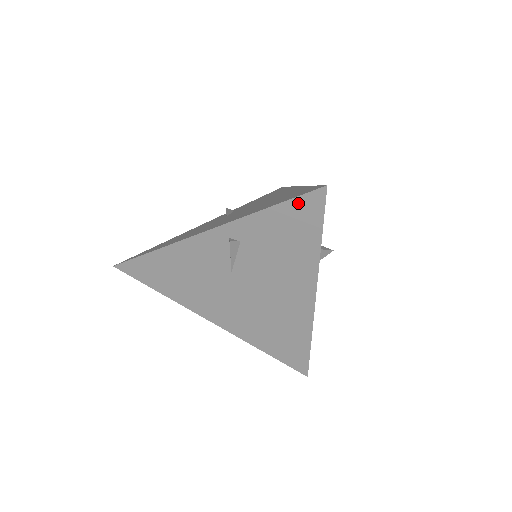
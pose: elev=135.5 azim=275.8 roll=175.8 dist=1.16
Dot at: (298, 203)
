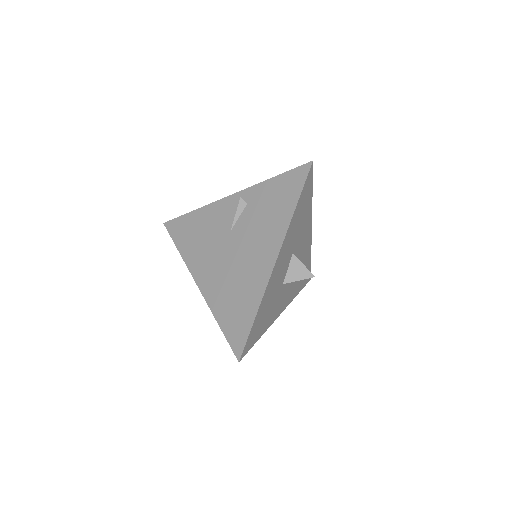
Dot at: (292, 174)
